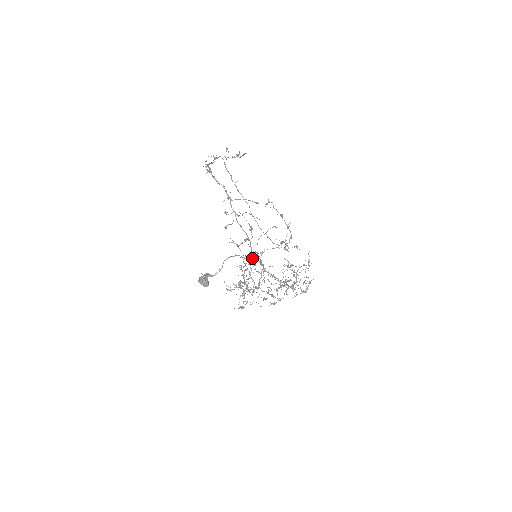
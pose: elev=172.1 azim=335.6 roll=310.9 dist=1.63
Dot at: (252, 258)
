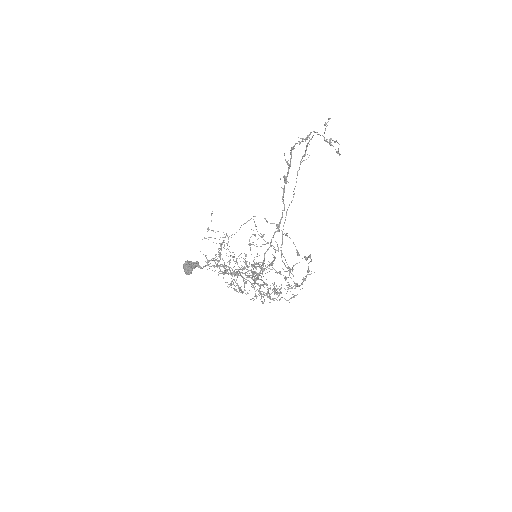
Dot at: (254, 216)
